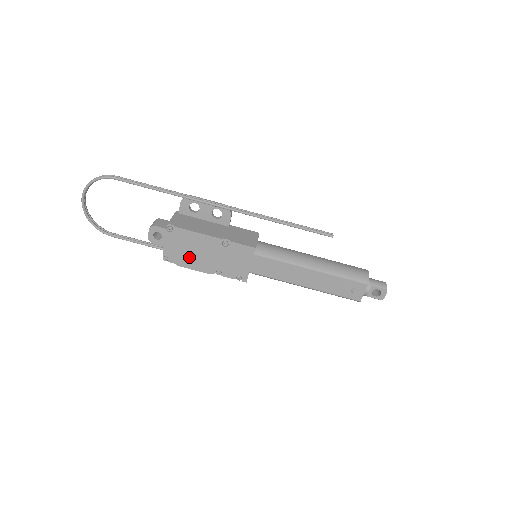
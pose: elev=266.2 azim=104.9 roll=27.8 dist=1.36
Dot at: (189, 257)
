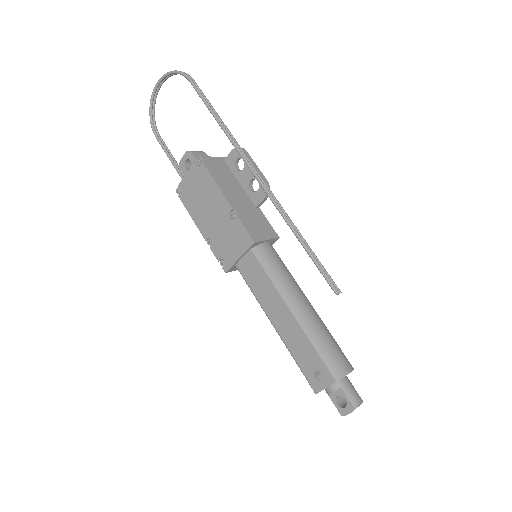
Dot at: (196, 205)
